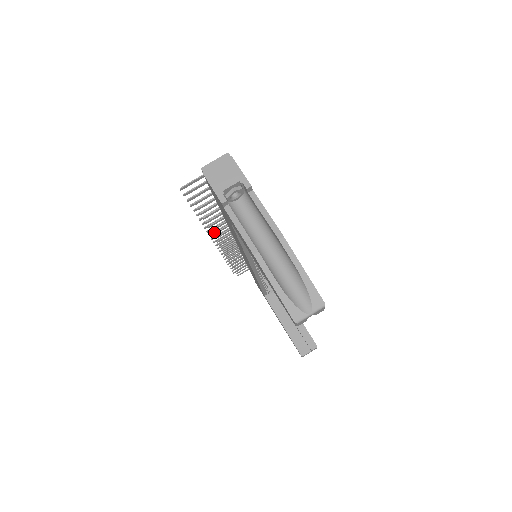
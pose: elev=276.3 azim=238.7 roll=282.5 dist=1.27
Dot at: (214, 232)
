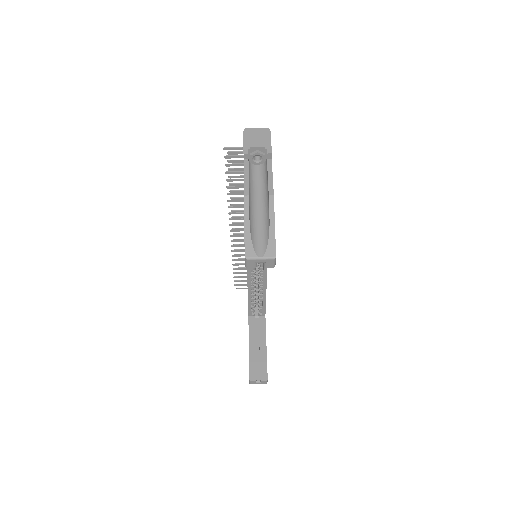
Dot at: occluded
